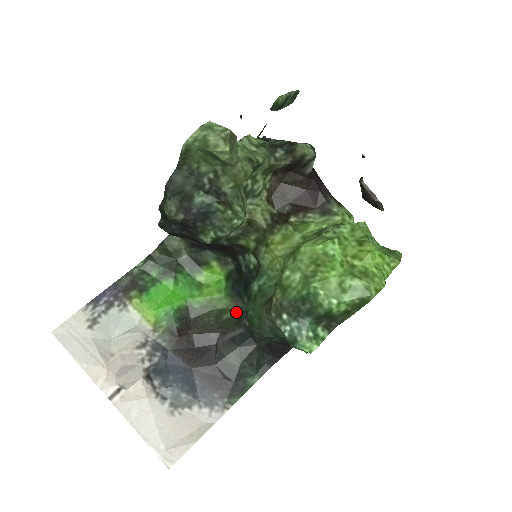
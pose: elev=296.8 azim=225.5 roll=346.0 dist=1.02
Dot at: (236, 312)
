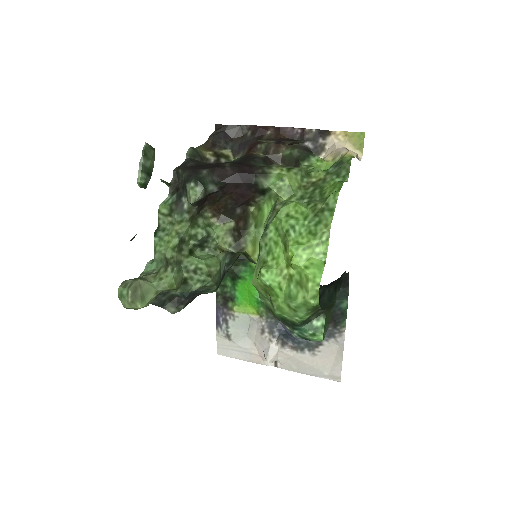
Dot at: occluded
